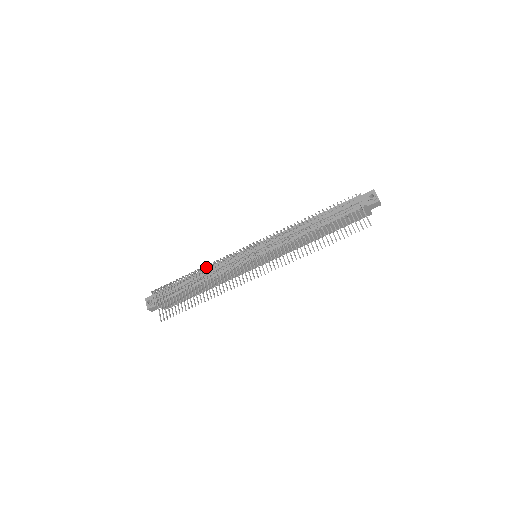
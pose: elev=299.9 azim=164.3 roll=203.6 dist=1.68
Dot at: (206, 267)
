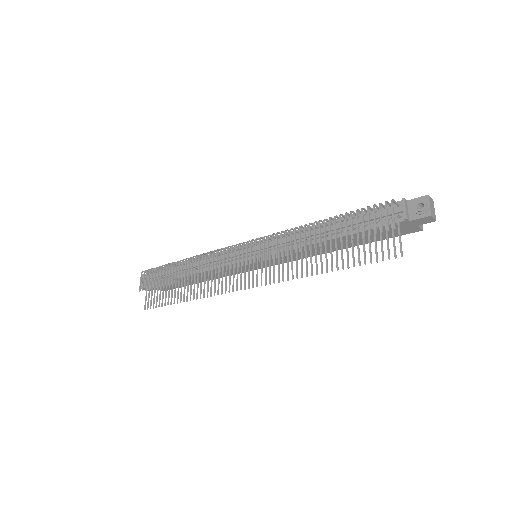
Dot at: (197, 257)
